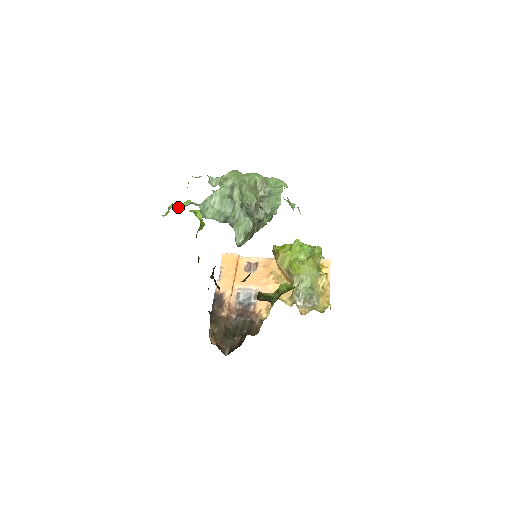
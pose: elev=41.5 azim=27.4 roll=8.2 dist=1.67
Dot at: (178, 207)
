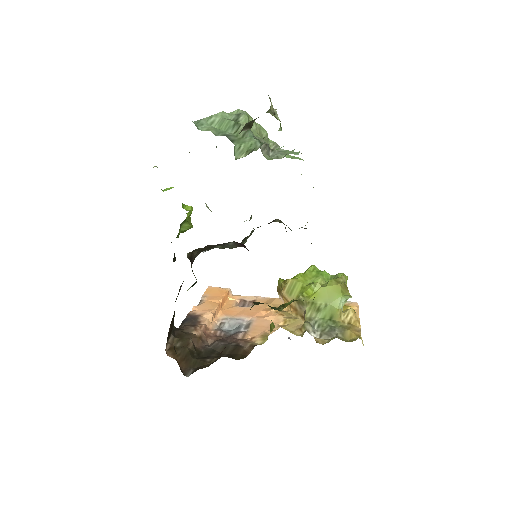
Dot at: (163, 190)
